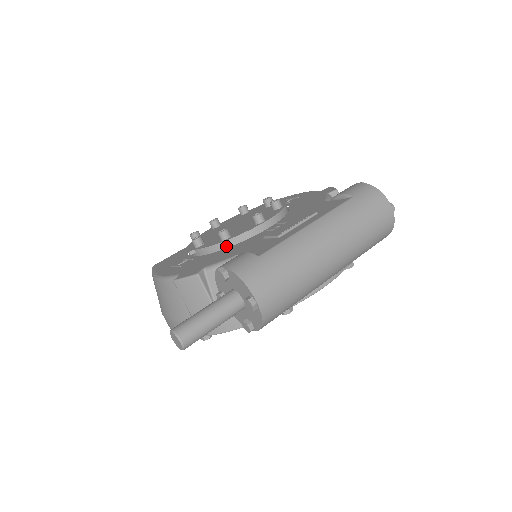
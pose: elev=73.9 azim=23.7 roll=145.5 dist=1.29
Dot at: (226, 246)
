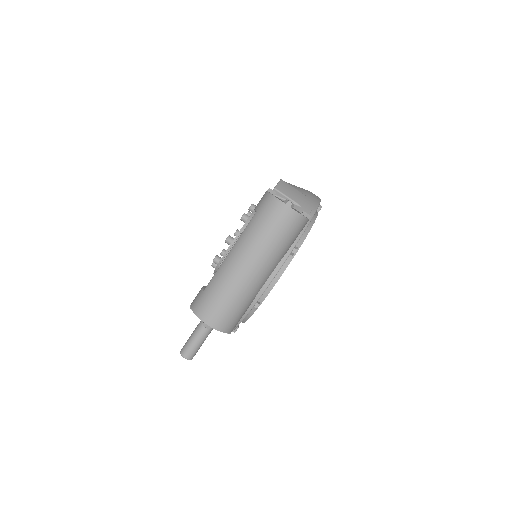
Dot at: occluded
